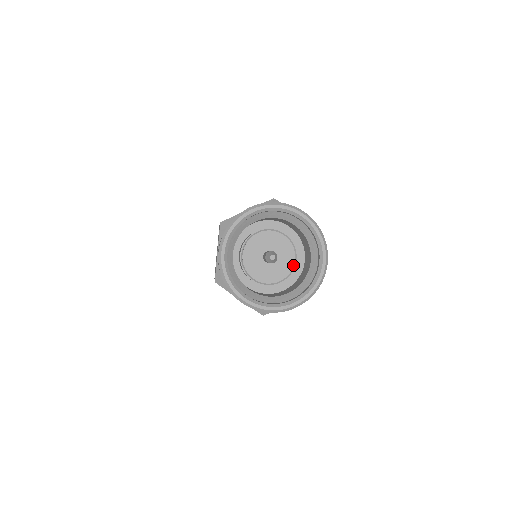
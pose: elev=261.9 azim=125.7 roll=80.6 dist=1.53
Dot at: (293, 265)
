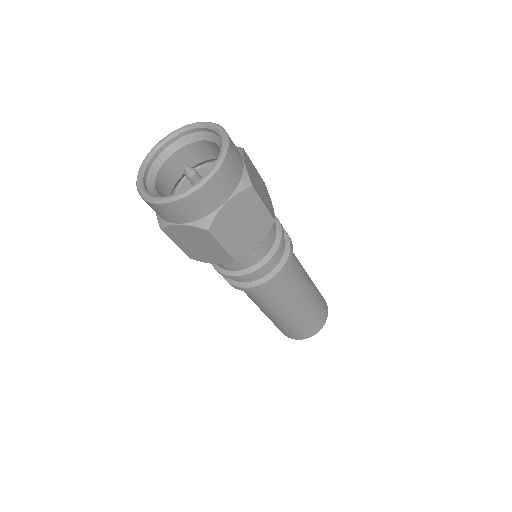
Dot at: occluded
